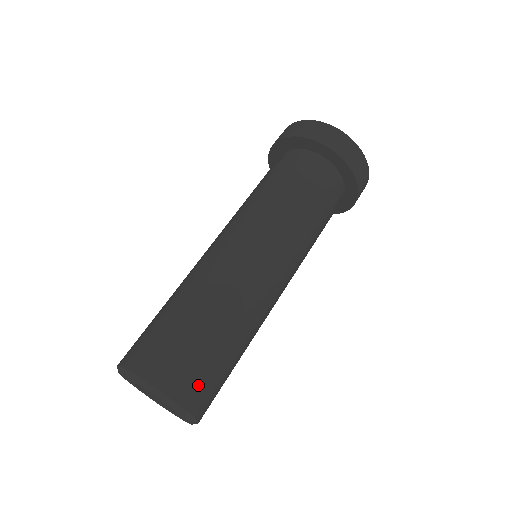
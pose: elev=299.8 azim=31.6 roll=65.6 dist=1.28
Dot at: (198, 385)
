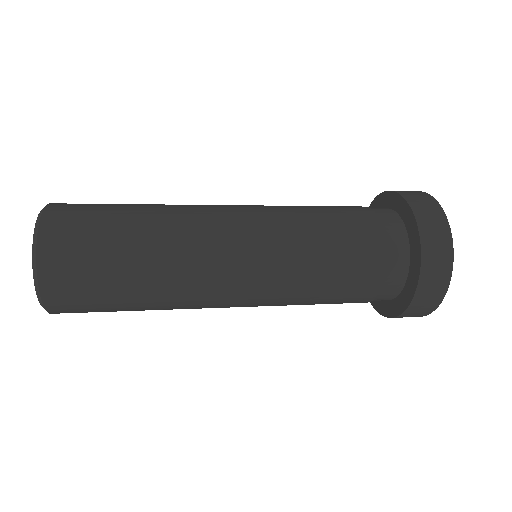
Dot at: (70, 231)
